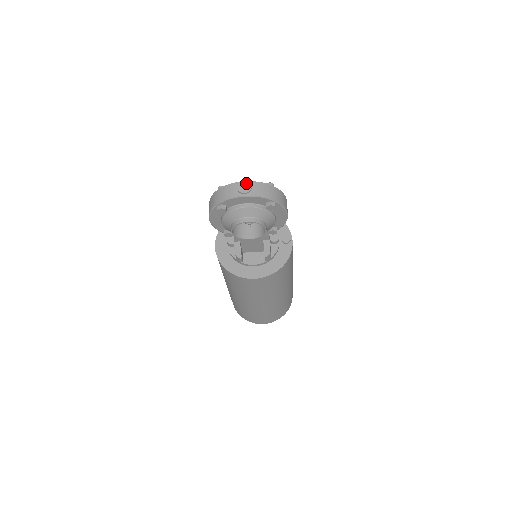
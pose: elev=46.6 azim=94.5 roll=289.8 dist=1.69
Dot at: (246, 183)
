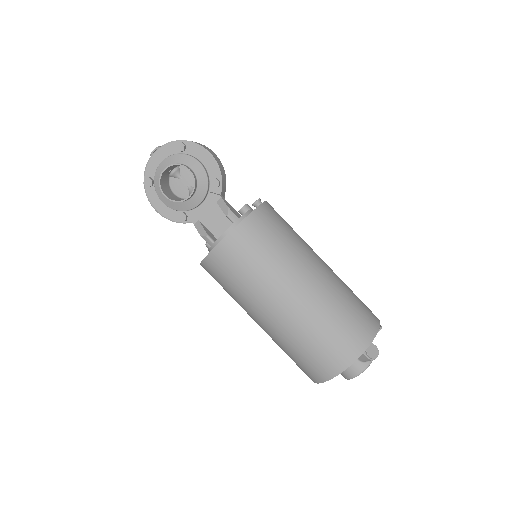
Dot at: occluded
